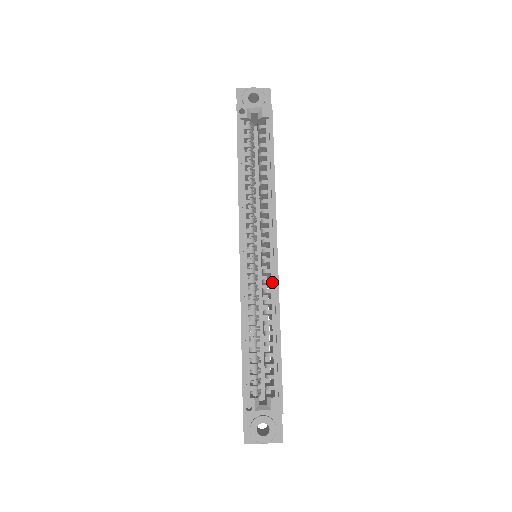
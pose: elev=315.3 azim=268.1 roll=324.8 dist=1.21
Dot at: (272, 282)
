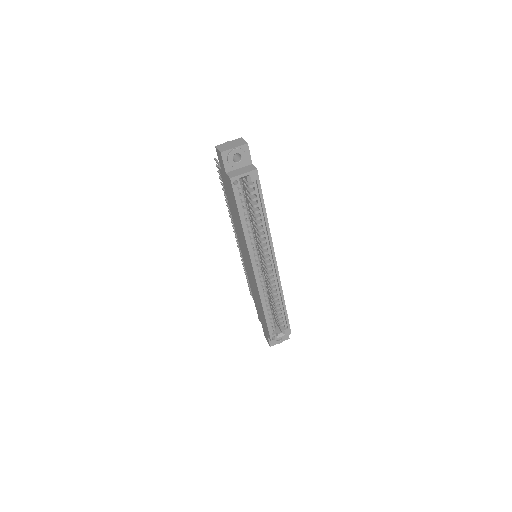
Dot at: (275, 279)
